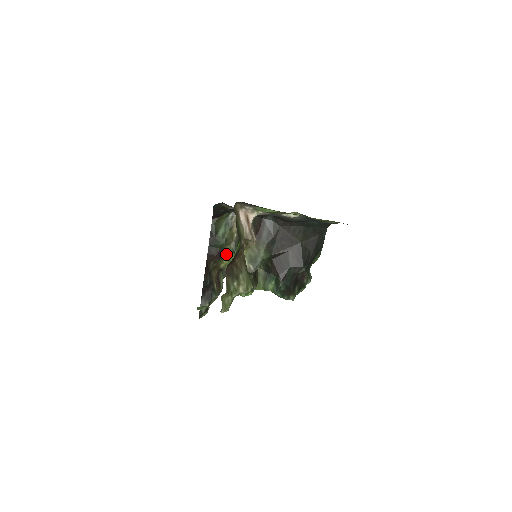
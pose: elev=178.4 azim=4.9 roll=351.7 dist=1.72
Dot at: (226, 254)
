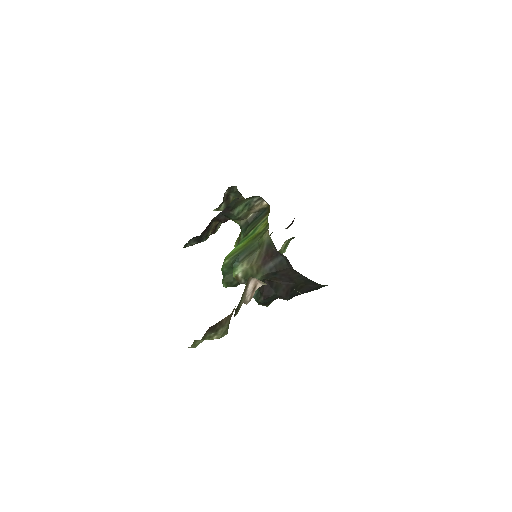
Dot at: occluded
